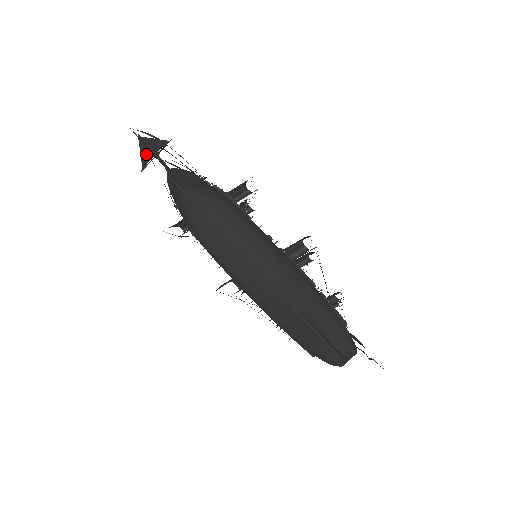
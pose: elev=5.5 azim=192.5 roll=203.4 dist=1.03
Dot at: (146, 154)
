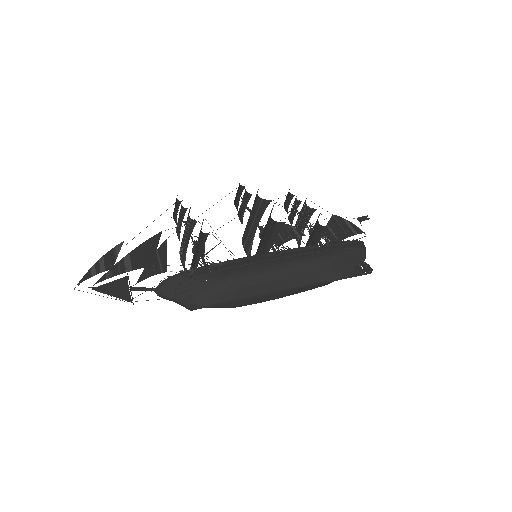
Dot at: (120, 294)
